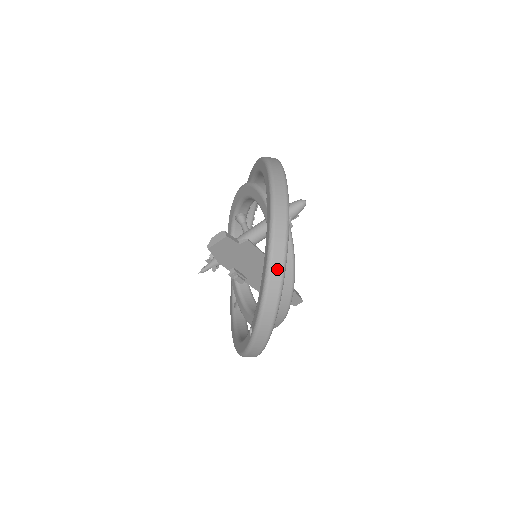
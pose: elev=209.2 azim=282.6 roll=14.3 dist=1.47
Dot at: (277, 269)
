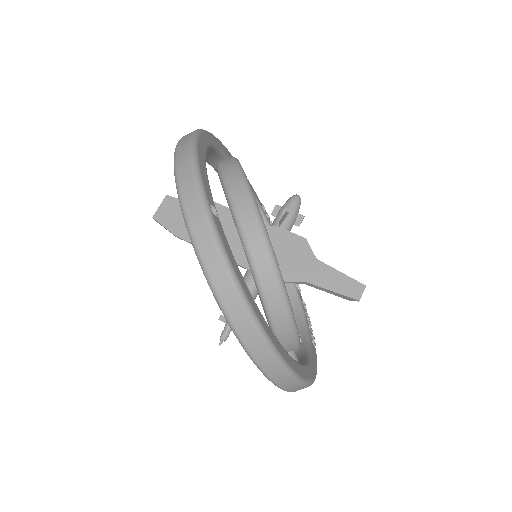
Dot at: (186, 138)
